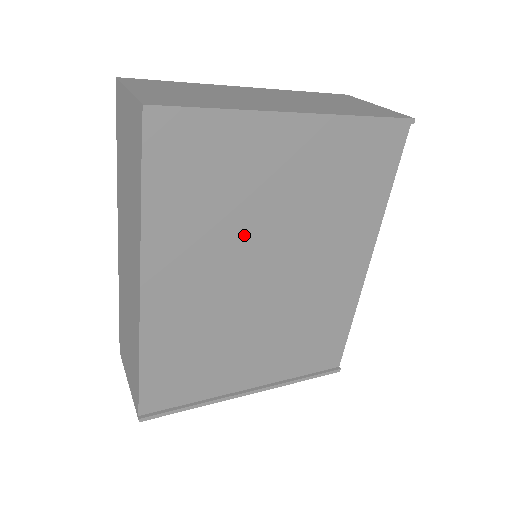
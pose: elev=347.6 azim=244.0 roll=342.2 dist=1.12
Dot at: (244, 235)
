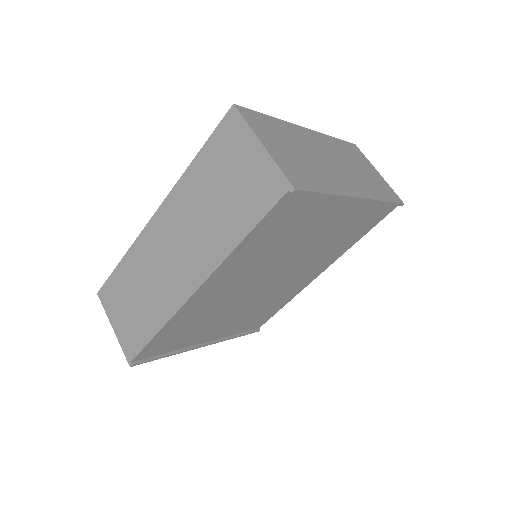
Dot at: (277, 259)
